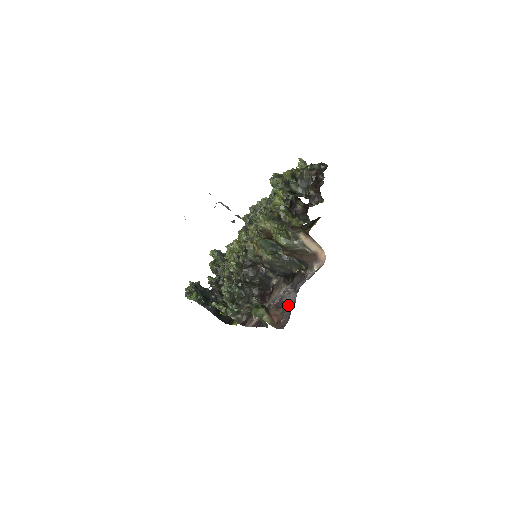
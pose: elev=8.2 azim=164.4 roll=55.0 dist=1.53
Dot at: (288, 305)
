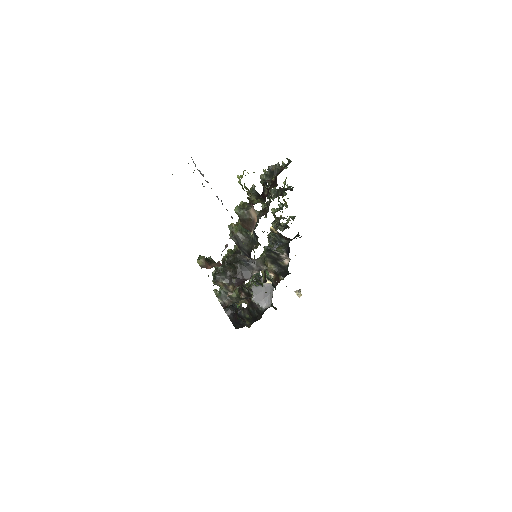
Dot at: occluded
